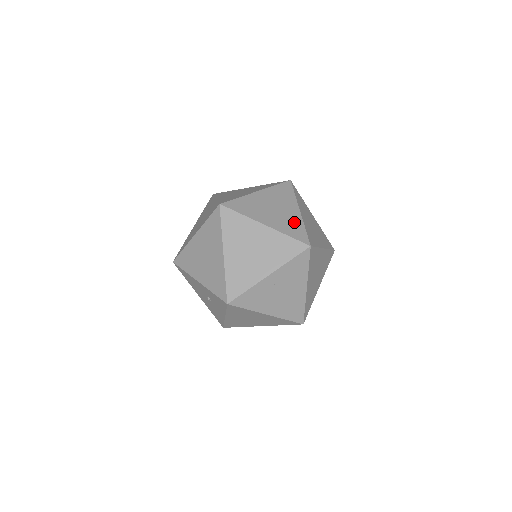
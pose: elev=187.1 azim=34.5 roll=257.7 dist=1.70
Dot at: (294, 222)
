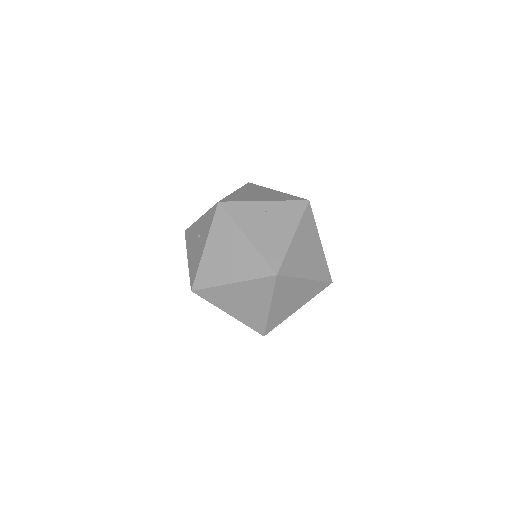
Dot at: occluded
